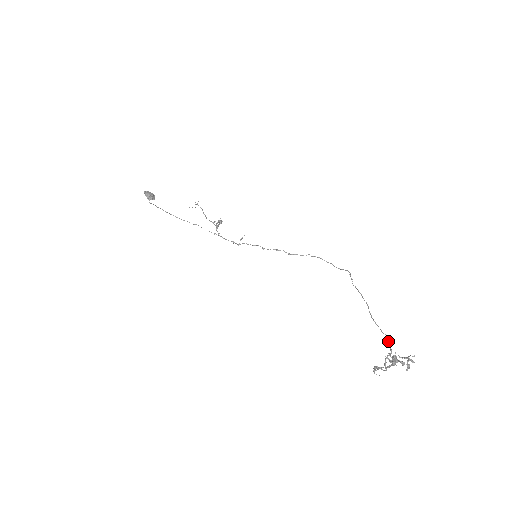
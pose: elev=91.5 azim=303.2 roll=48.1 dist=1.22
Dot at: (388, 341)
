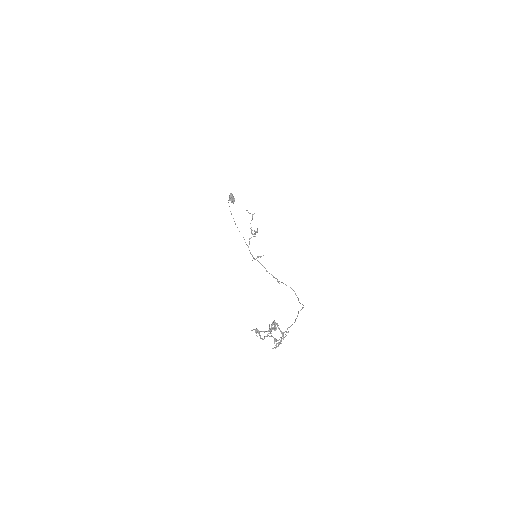
Dot at: occluded
